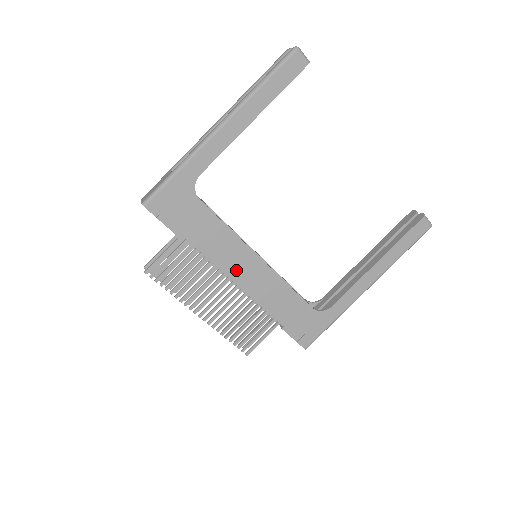
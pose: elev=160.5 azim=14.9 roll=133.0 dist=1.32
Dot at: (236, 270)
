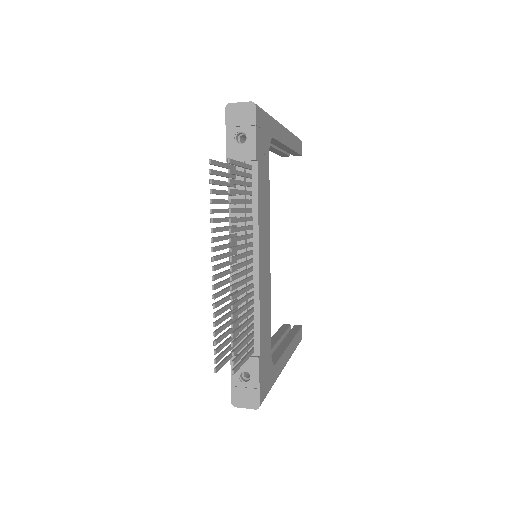
Dot at: (262, 247)
